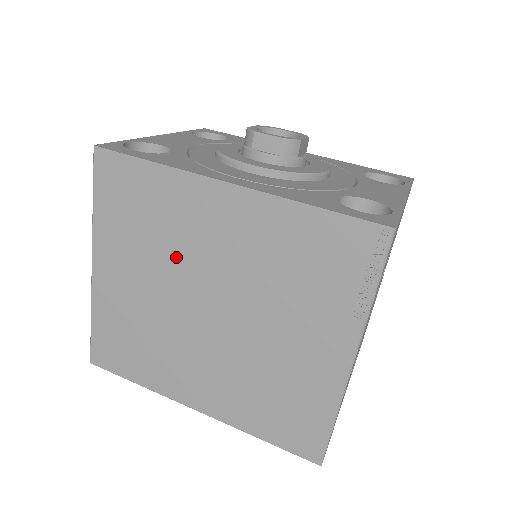
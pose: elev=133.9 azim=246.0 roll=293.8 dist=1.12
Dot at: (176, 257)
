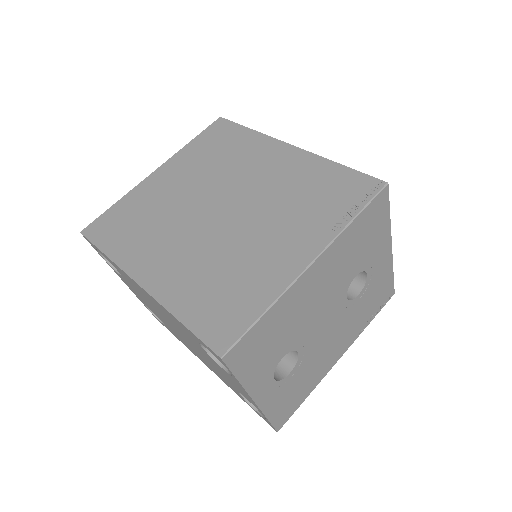
Dot at: (223, 175)
